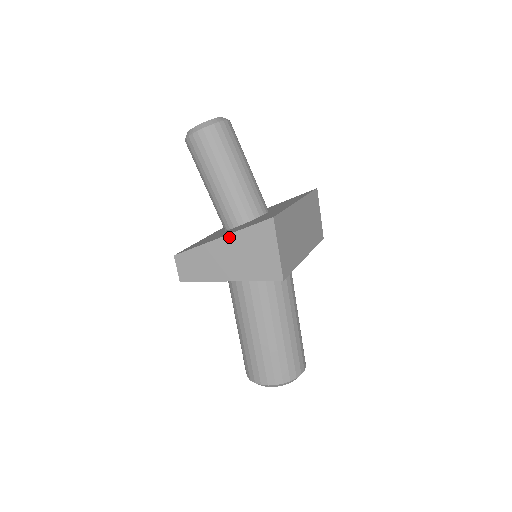
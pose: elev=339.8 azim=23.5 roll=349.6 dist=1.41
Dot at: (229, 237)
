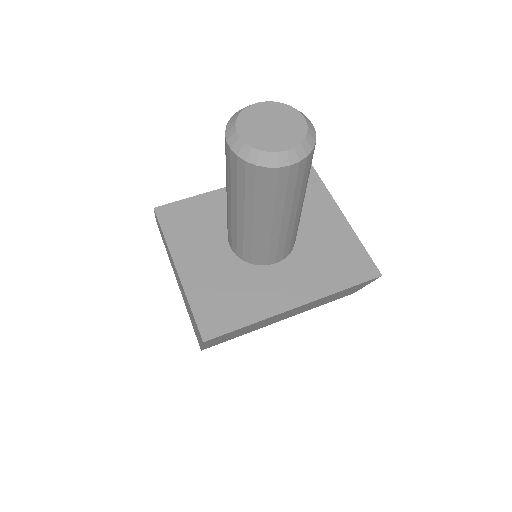
Dot at: (180, 281)
